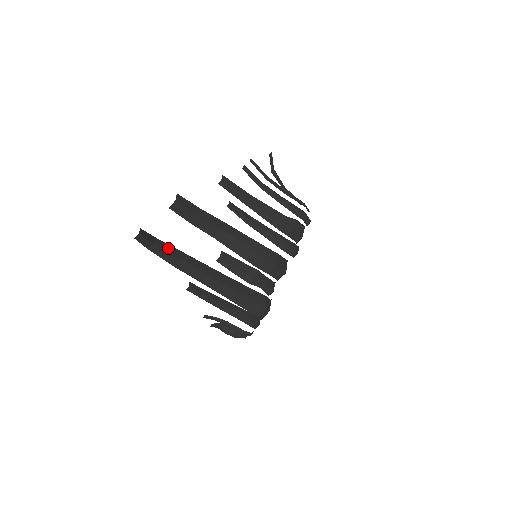
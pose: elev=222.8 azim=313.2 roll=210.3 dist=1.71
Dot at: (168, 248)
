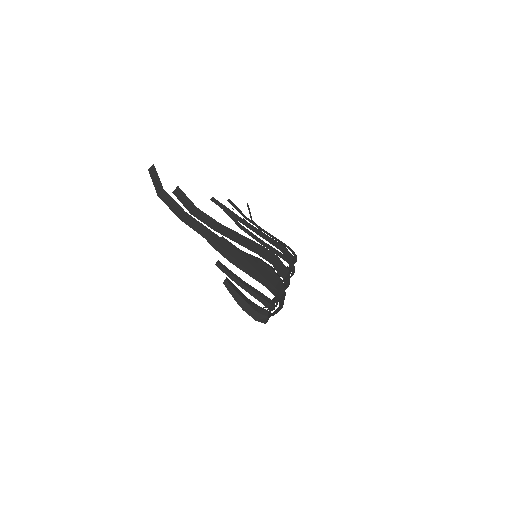
Dot at: occluded
